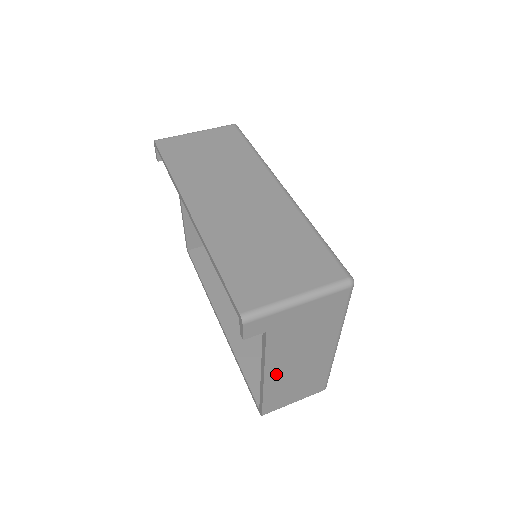
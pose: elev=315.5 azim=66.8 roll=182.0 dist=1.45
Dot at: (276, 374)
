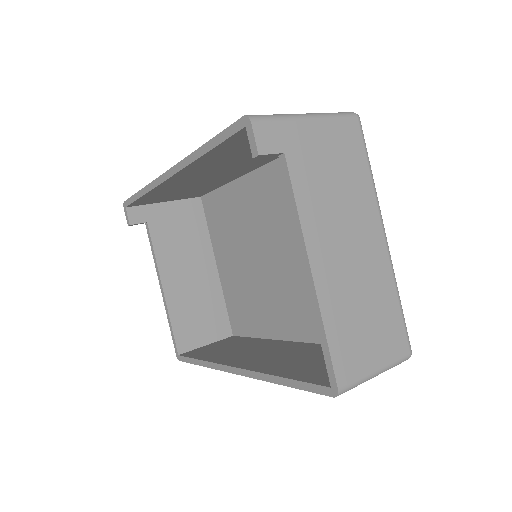
Dot at: (325, 267)
